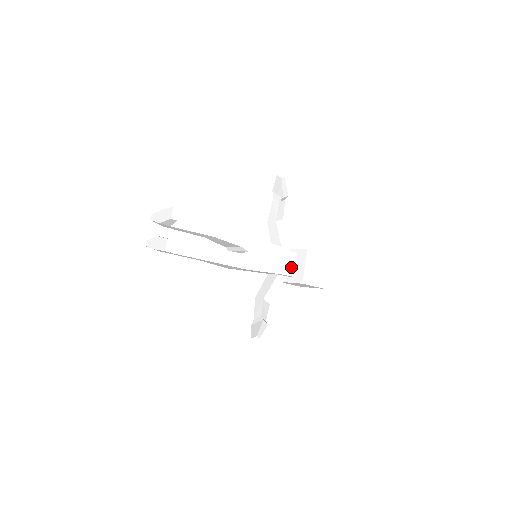
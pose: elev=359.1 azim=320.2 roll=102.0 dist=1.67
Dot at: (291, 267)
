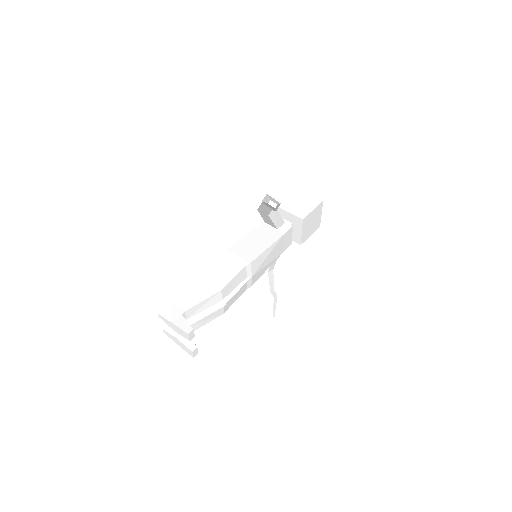
Dot at: (289, 240)
